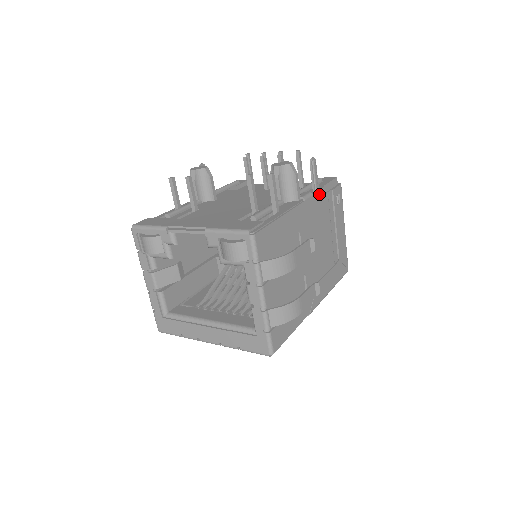
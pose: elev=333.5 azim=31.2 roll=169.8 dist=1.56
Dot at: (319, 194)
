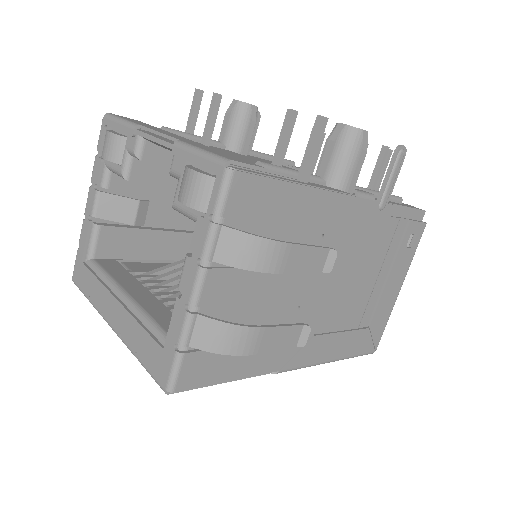
Dot at: (386, 207)
